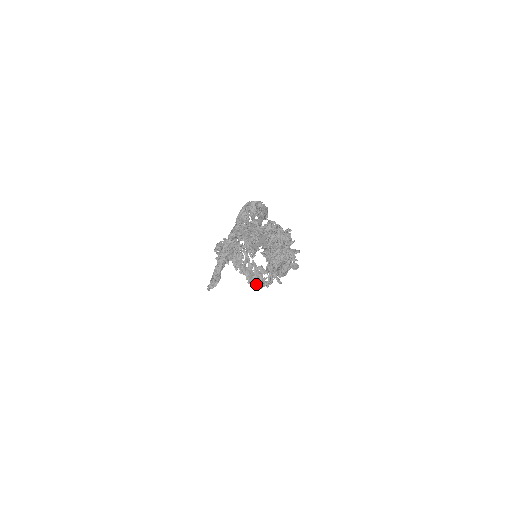
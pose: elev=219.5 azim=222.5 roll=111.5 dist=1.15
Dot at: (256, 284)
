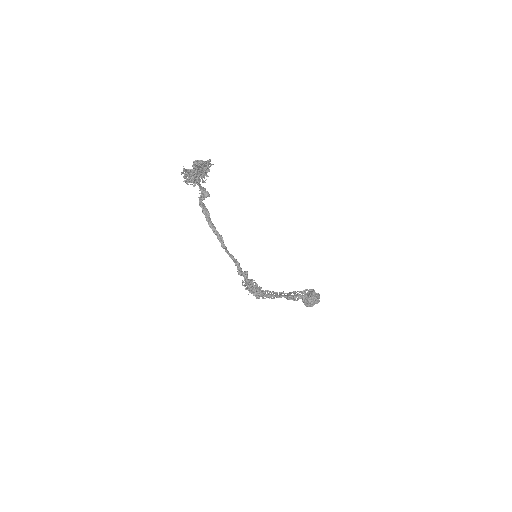
Dot at: (294, 296)
